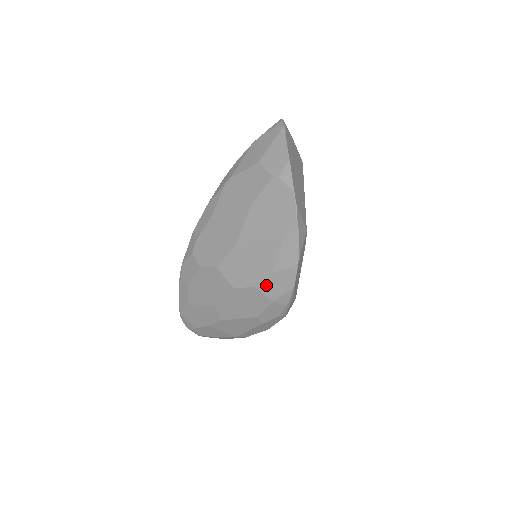
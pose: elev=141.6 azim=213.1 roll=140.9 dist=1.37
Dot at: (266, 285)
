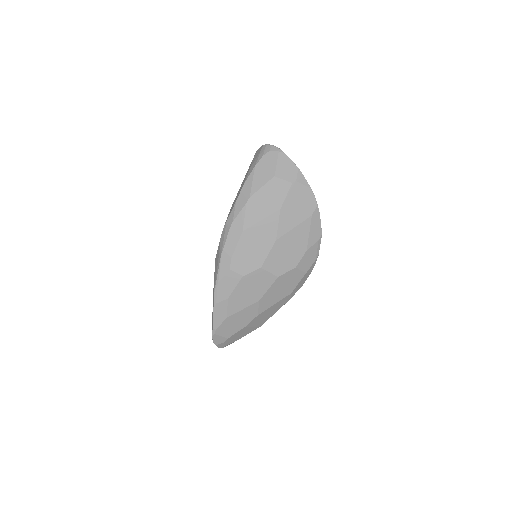
Dot at: (302, 262)
